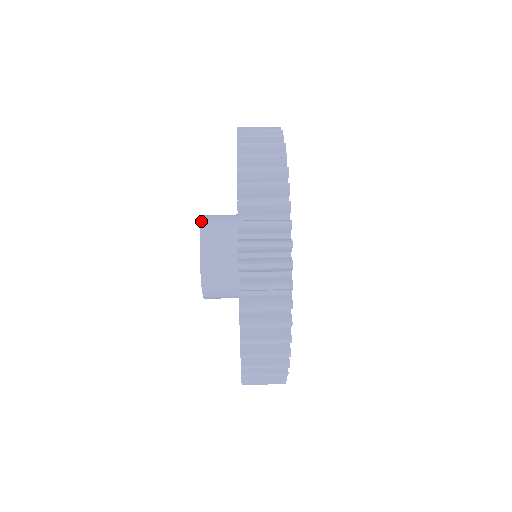
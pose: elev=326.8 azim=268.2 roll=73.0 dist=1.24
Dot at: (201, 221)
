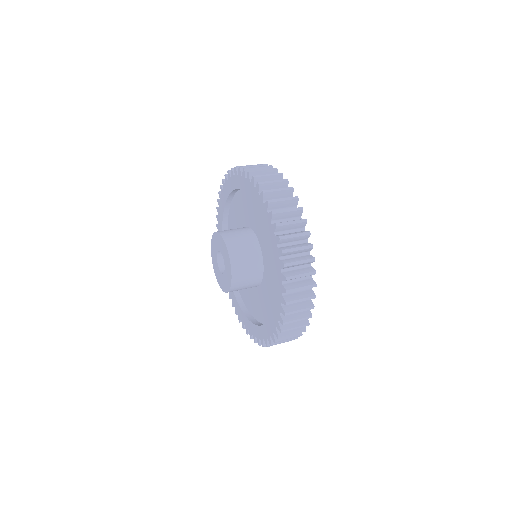
Dot at: (212, 236)
